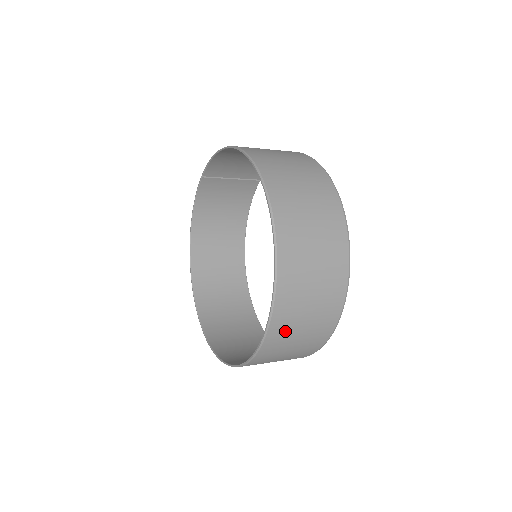
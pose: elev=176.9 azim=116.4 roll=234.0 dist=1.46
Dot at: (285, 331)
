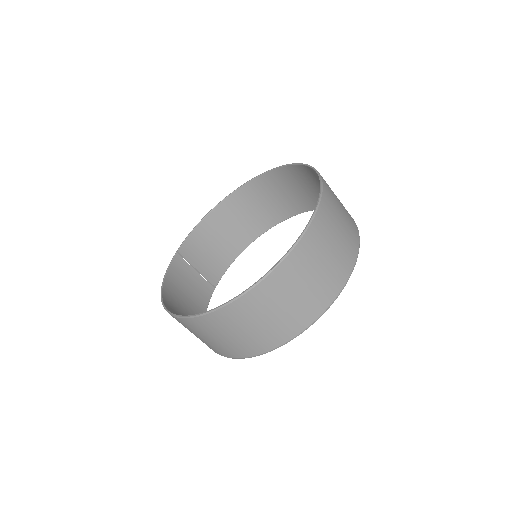
Dot at: (332, 197)
